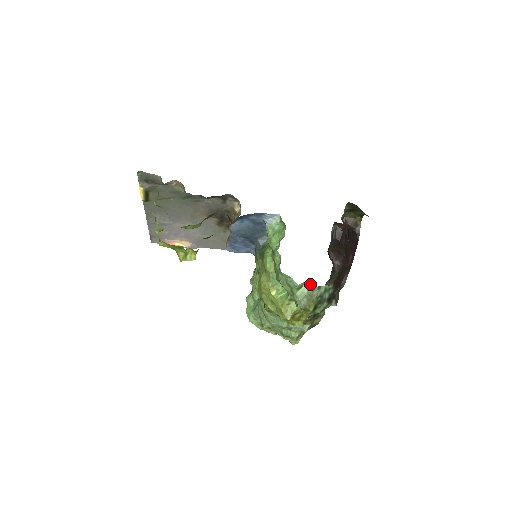
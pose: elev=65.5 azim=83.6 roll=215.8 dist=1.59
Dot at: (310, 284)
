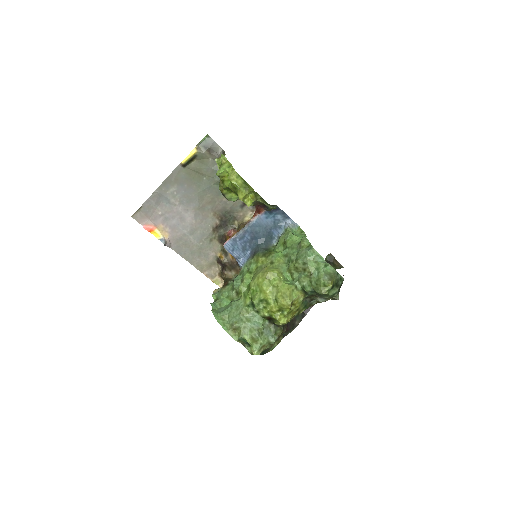
Dot at: occluded
